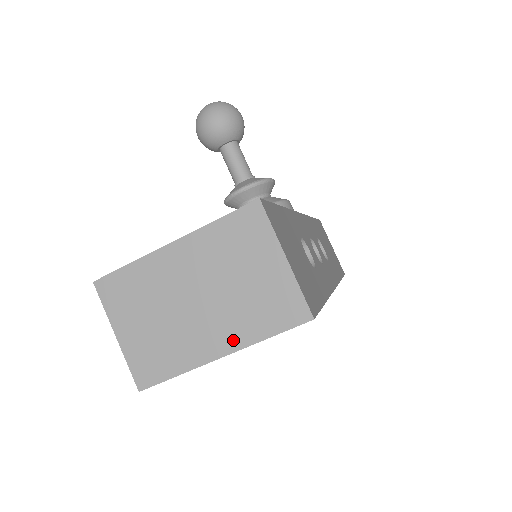
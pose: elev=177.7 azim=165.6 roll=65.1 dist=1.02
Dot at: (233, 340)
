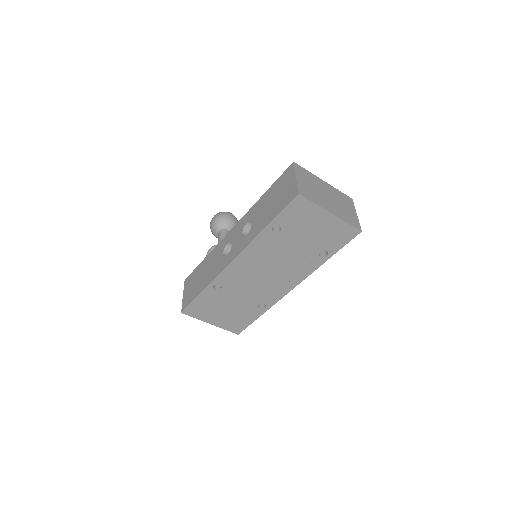
Dot at: (337, 214)
